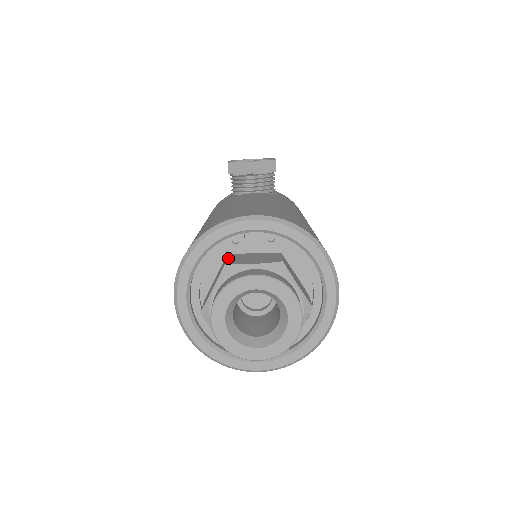
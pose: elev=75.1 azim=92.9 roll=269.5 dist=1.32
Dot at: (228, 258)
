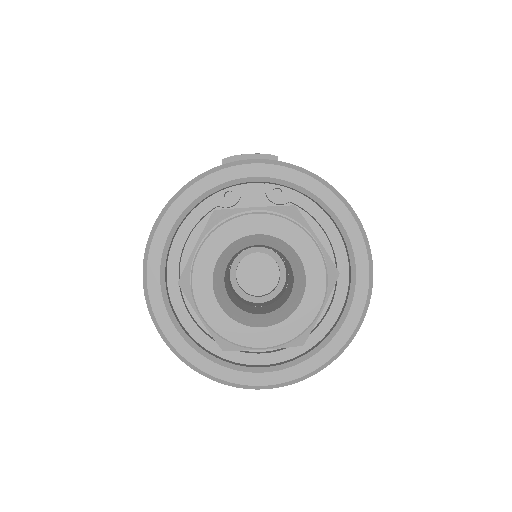
Dot at: occluded
